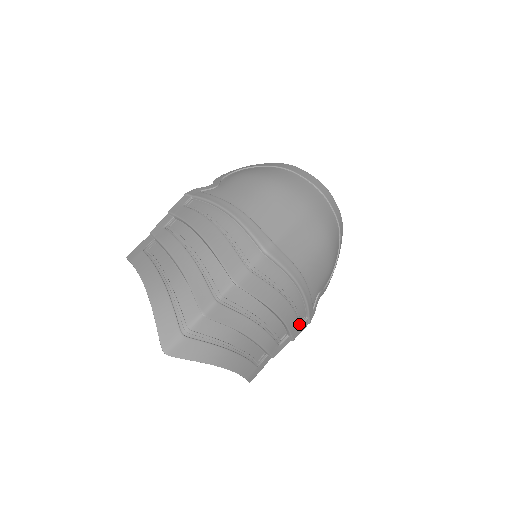
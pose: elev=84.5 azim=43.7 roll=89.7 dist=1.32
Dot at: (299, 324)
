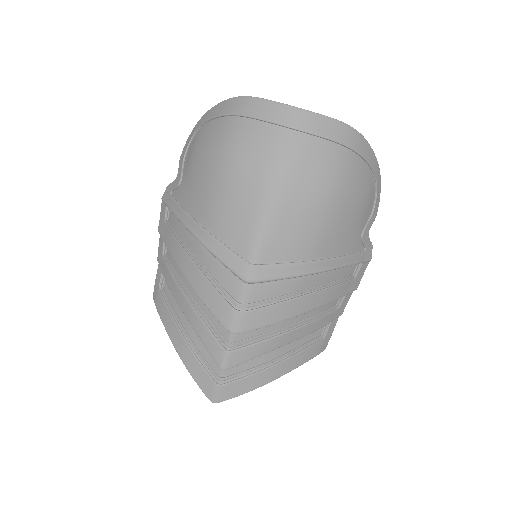
Dot at: (353, 276)
